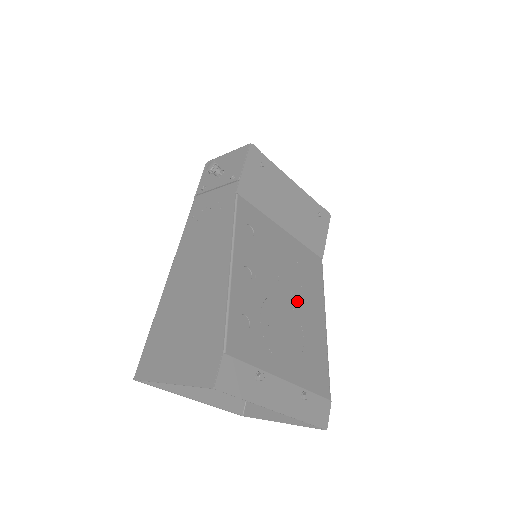
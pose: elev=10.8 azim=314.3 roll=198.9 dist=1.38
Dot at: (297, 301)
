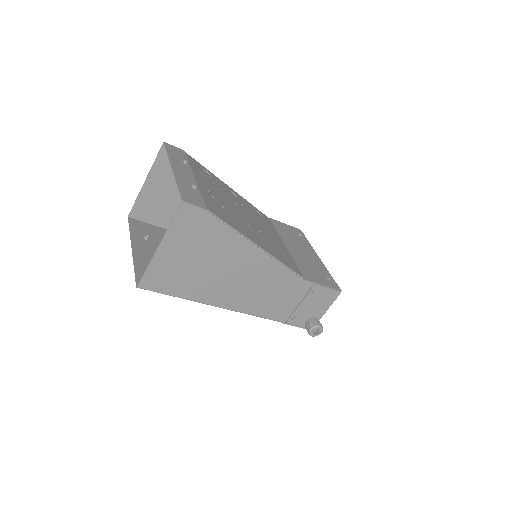
Dot at: (251, 225)
